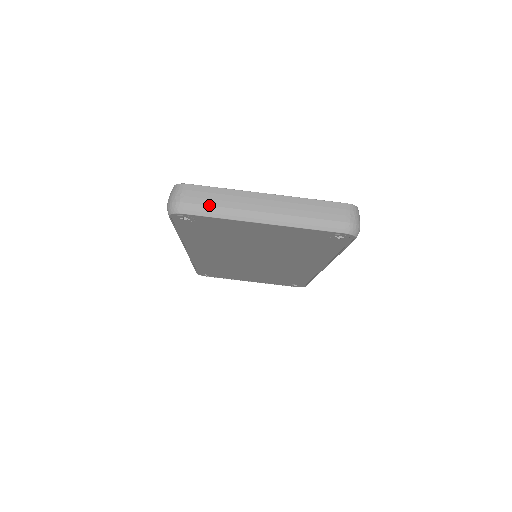
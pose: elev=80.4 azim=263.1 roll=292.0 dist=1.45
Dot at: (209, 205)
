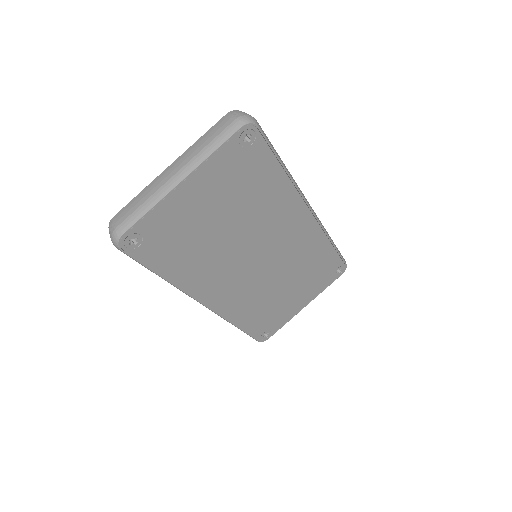
Dot at: (135, 210)
